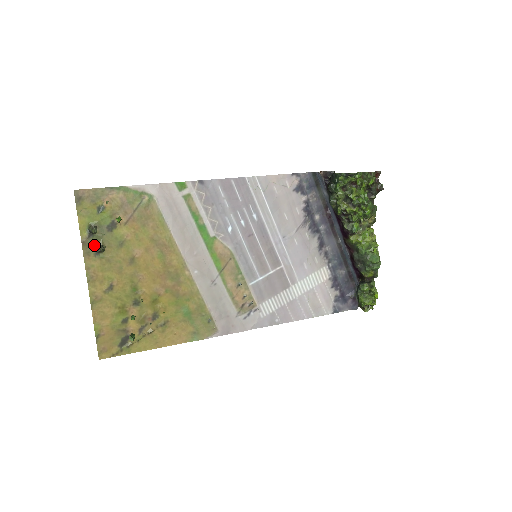
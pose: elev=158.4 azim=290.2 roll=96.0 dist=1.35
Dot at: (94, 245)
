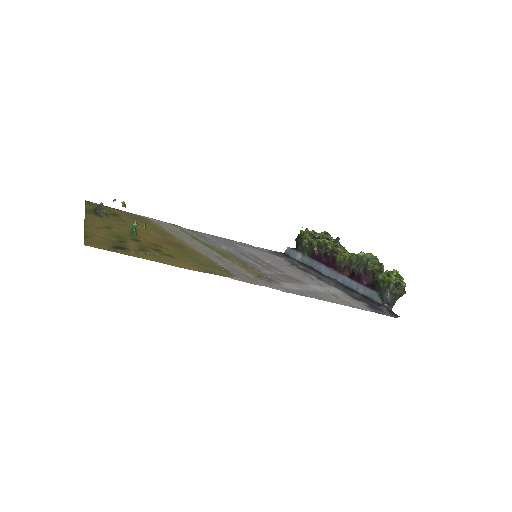
Dot at: (96, 214)
